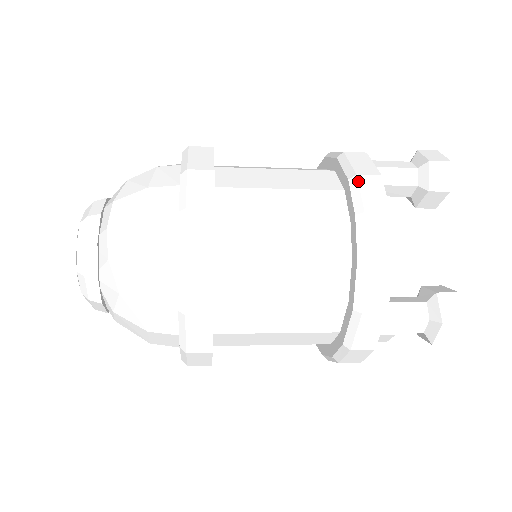
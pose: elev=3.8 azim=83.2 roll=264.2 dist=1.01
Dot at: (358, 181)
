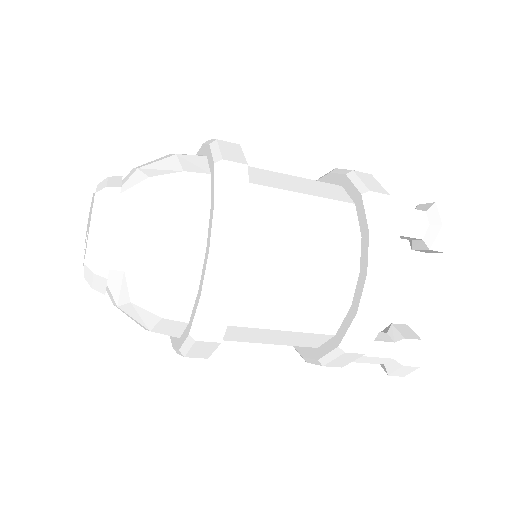
Dot at: (322, 176)
